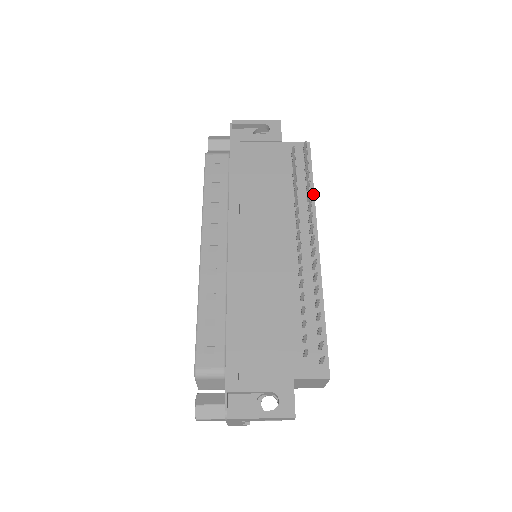
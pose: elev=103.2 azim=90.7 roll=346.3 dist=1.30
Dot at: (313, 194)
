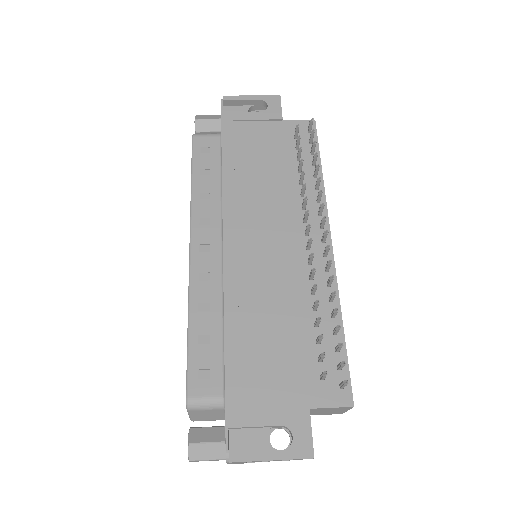
Dot at: (322, 181)
